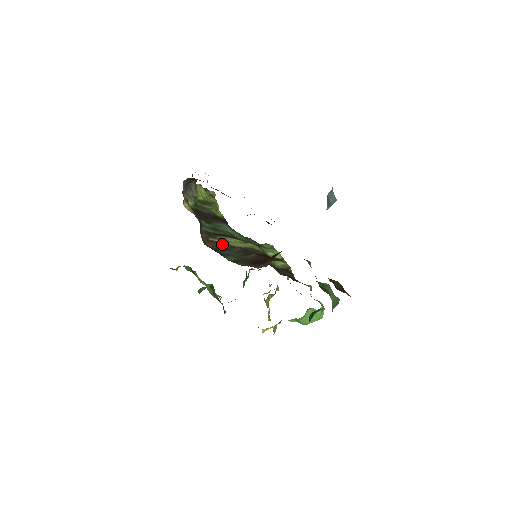
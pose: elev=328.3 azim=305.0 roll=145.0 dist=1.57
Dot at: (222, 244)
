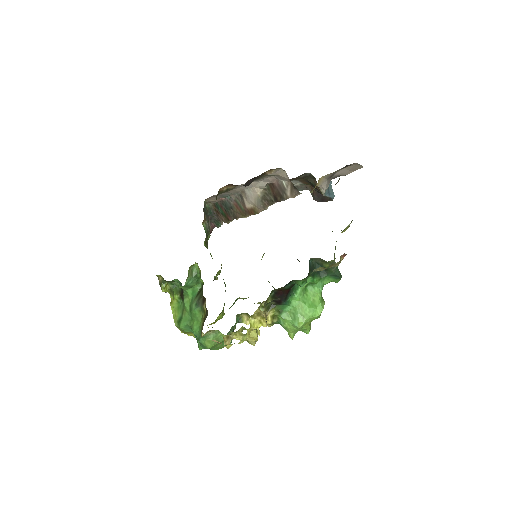
Dot at: occluded
